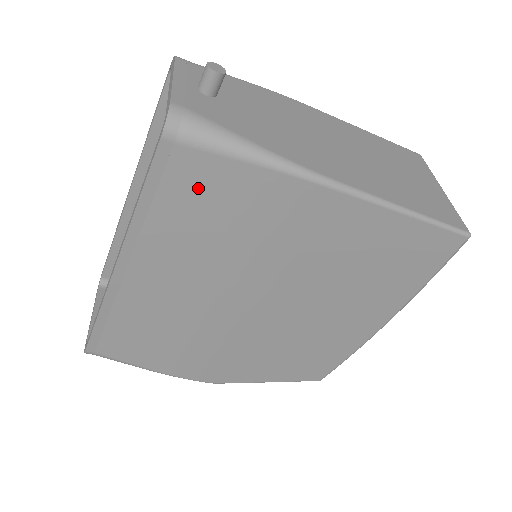
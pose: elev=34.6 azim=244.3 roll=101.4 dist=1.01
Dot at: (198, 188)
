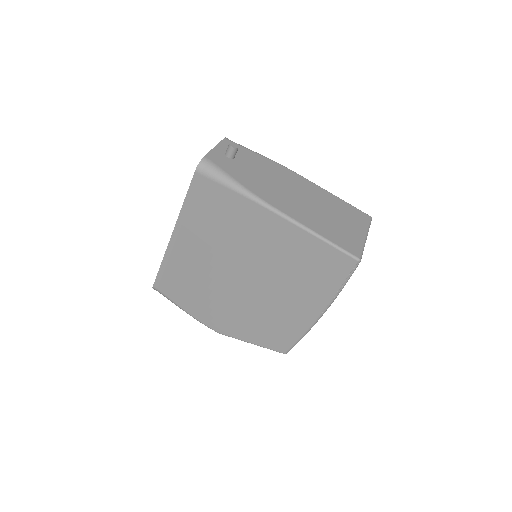
Dot at: (210, 199)
